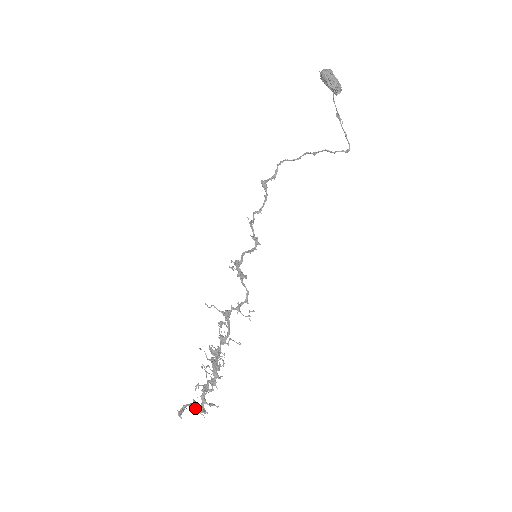
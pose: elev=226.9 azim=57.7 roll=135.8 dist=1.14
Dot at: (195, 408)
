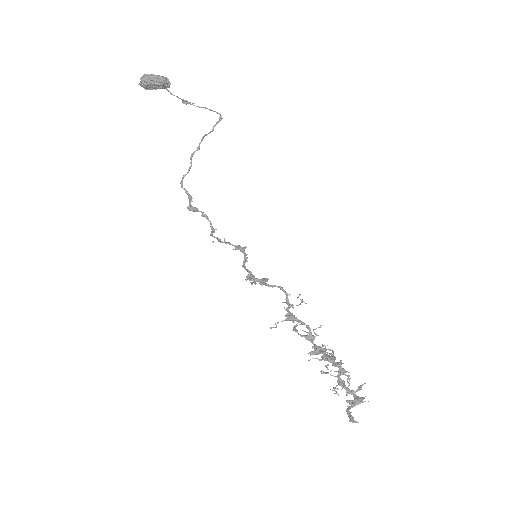
Dot at: (355, 404)
